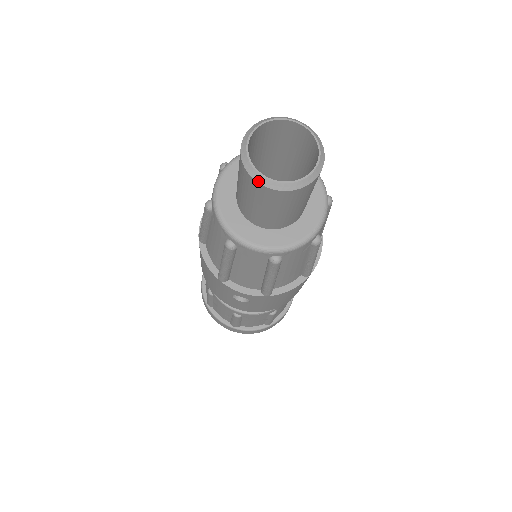
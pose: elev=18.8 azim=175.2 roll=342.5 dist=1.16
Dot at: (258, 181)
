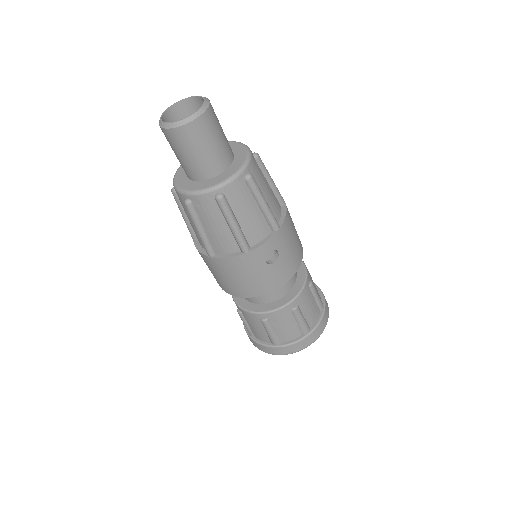
Dot at: (187, 123)
